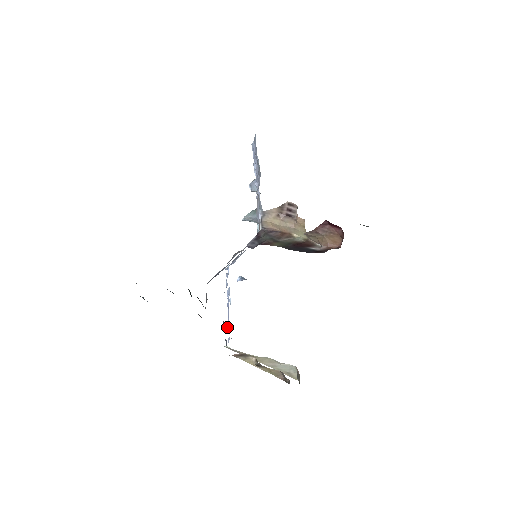
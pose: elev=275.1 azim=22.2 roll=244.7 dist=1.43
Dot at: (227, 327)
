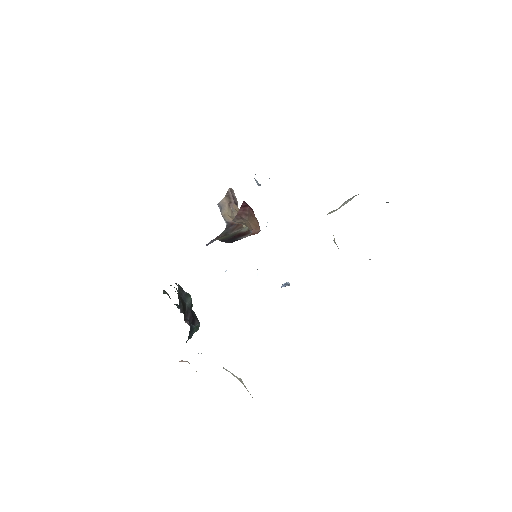
Dot at: occluded
